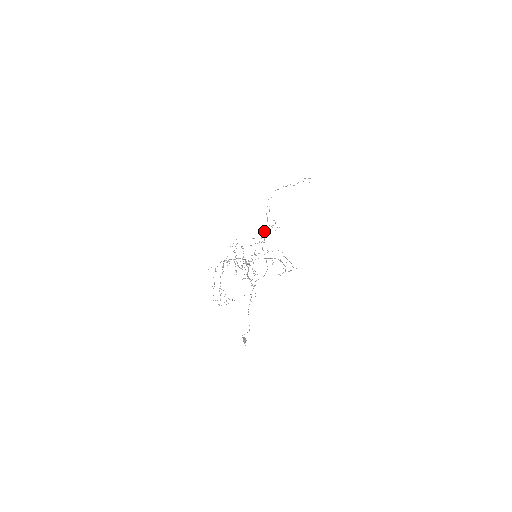
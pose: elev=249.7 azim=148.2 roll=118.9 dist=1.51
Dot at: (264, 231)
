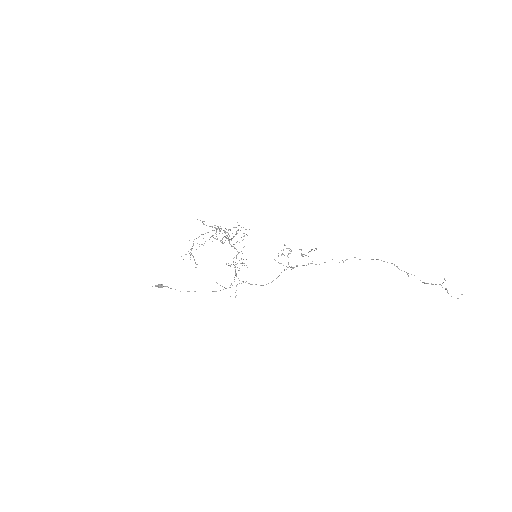
Dot at: (290, 249)
